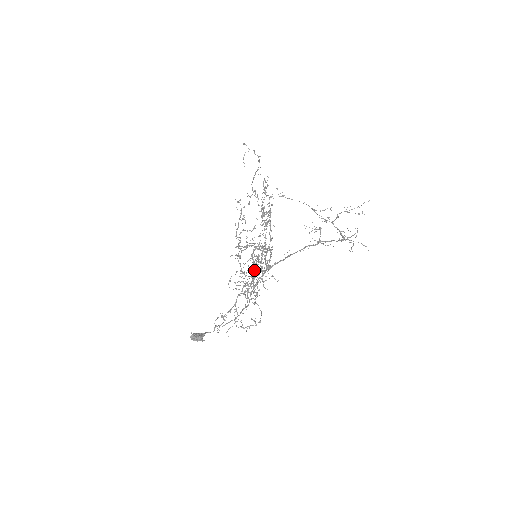
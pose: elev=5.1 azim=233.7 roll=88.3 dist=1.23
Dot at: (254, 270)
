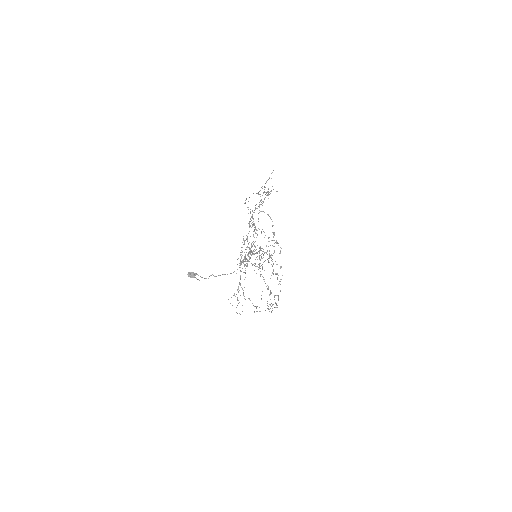
Dot at: (249, 258)
